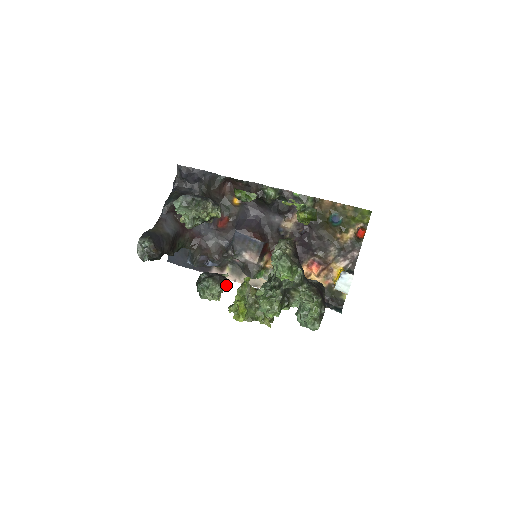
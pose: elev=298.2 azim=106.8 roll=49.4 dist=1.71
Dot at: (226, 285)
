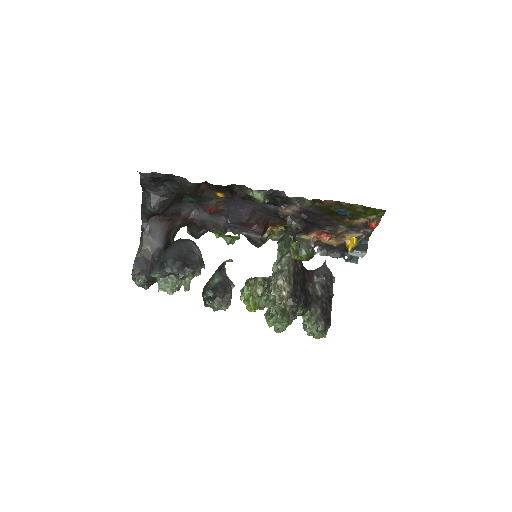
Dot at: occluded
